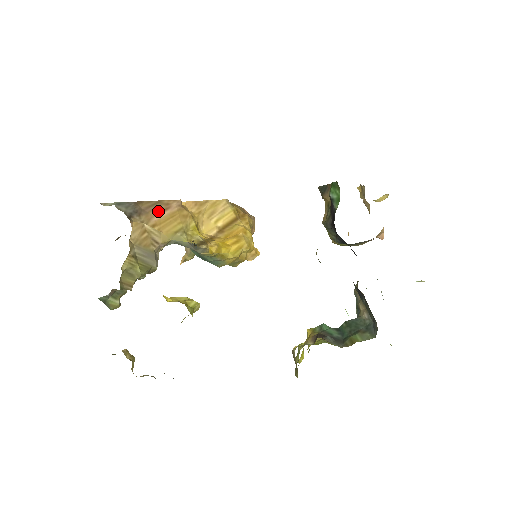
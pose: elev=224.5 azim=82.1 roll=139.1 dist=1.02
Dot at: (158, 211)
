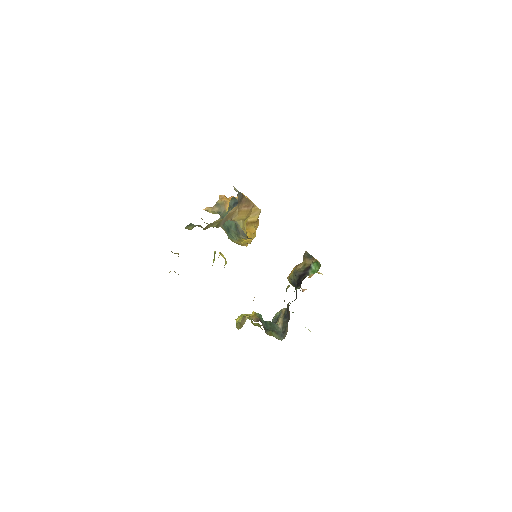
Dot at: (246, 205)
